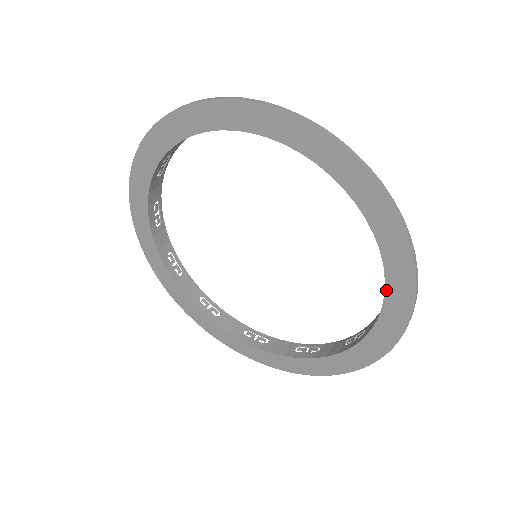
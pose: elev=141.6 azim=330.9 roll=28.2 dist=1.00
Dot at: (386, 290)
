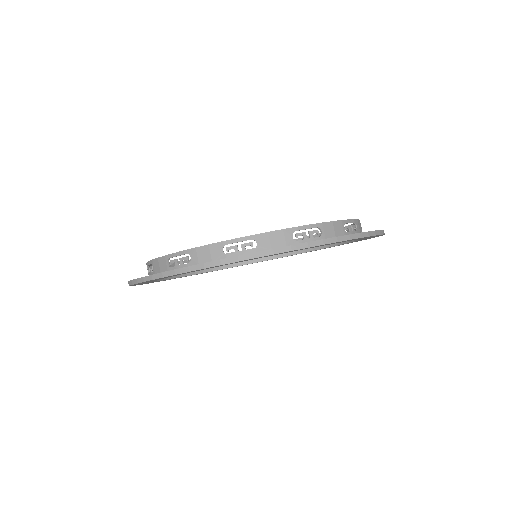
Dot at: (351, 242)
